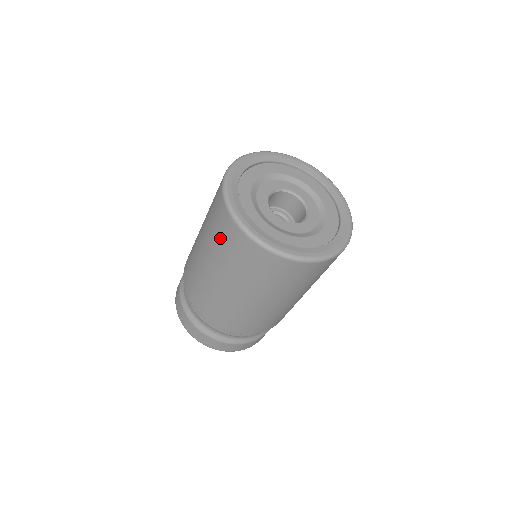
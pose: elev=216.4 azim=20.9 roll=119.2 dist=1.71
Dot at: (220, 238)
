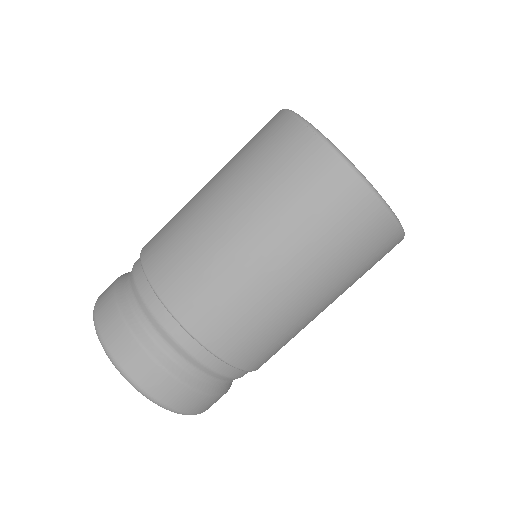
Dot at: (261, 151)
